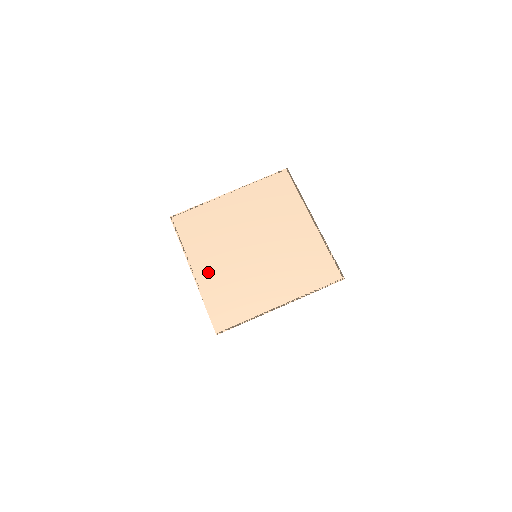
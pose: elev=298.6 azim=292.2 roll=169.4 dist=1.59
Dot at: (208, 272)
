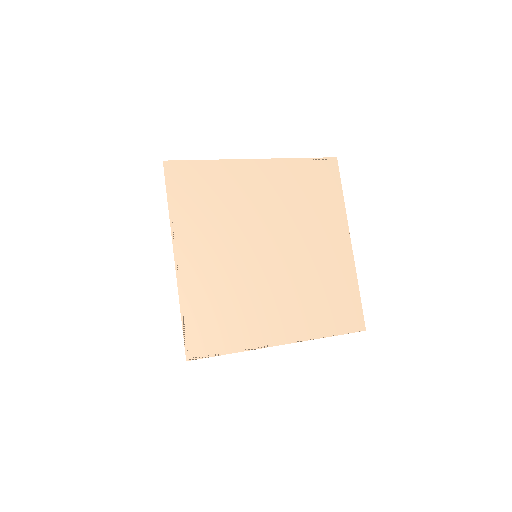
Dot at: (198, 264)
